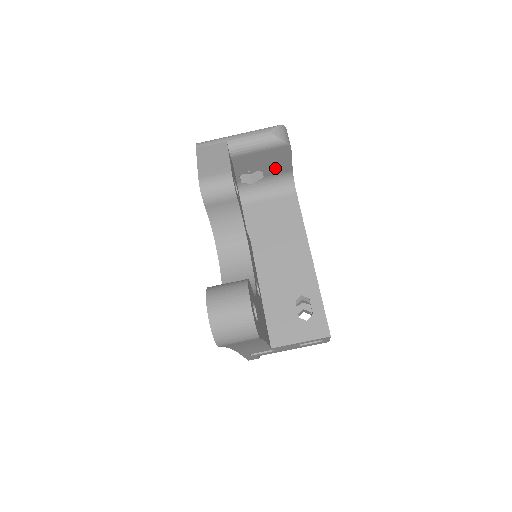
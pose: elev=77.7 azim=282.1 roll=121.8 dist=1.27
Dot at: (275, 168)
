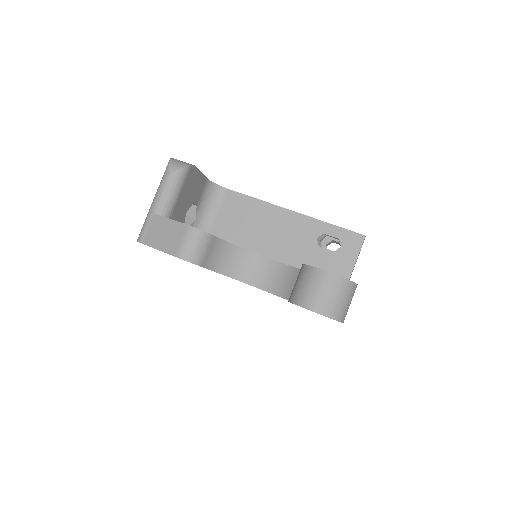
Dot at: (197, 191)
